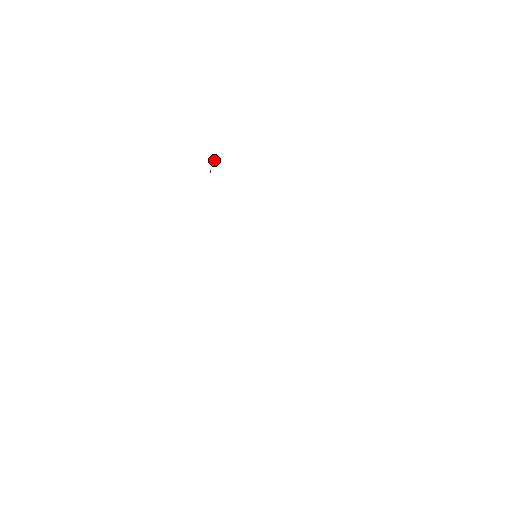
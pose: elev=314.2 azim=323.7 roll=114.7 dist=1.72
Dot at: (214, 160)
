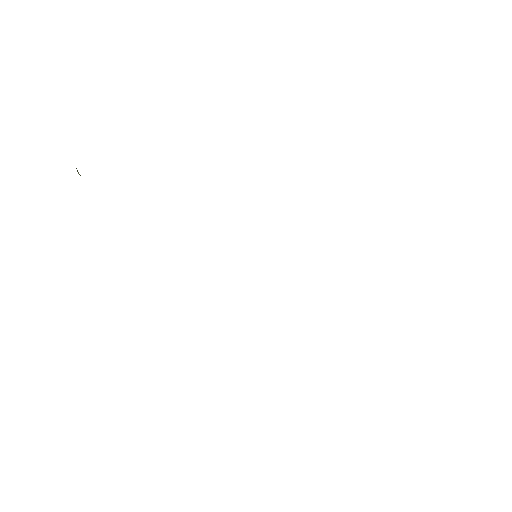
Dot at: occluded
